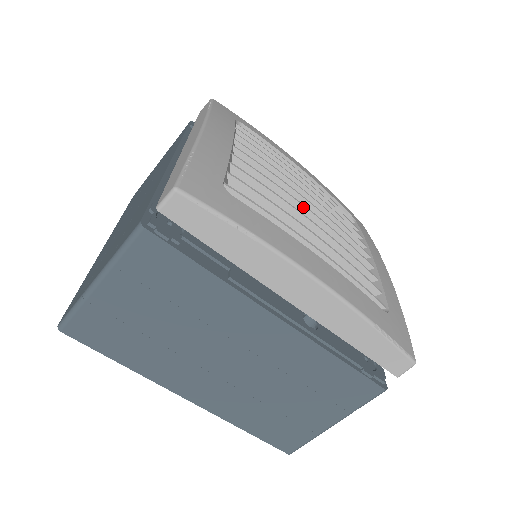
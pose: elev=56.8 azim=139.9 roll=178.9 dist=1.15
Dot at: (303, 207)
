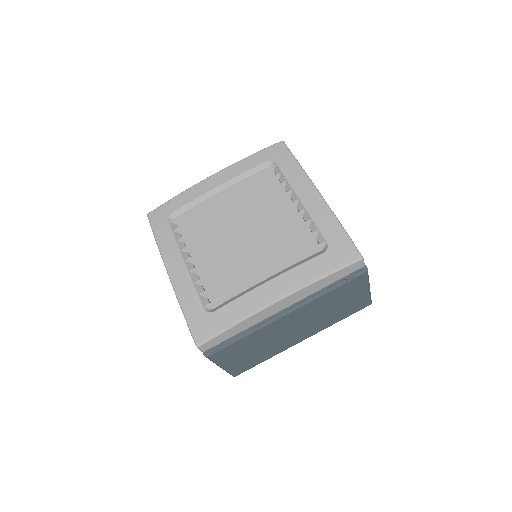
Dot at: (241, 244)
